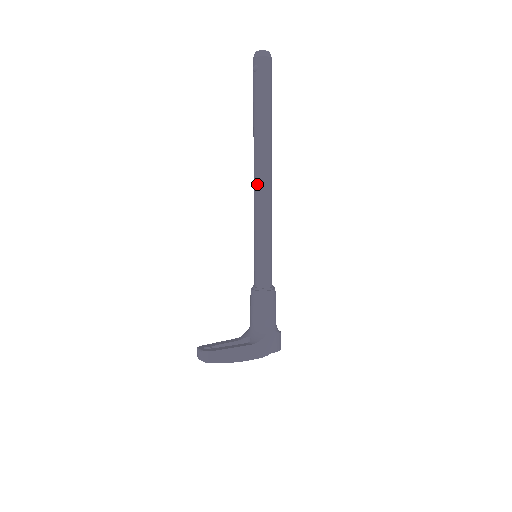
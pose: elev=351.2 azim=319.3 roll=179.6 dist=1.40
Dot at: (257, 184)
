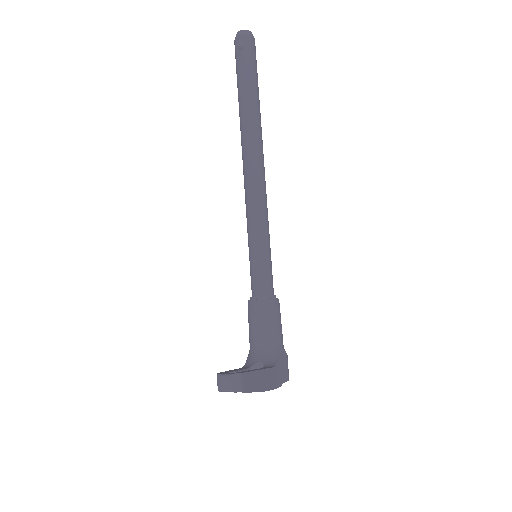
Dot at: (252, 169)
